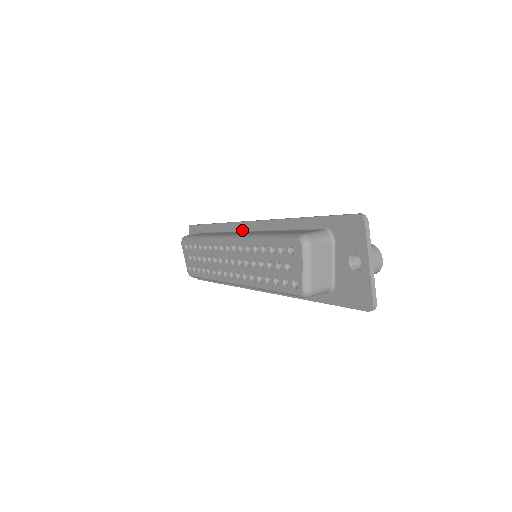
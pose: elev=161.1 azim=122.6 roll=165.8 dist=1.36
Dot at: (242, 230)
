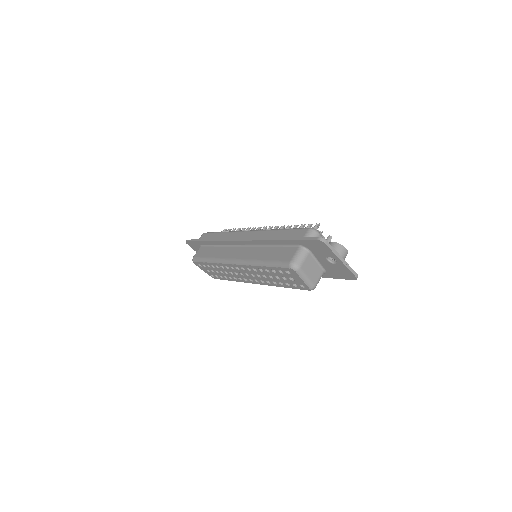
Dot at: (235, 245)
